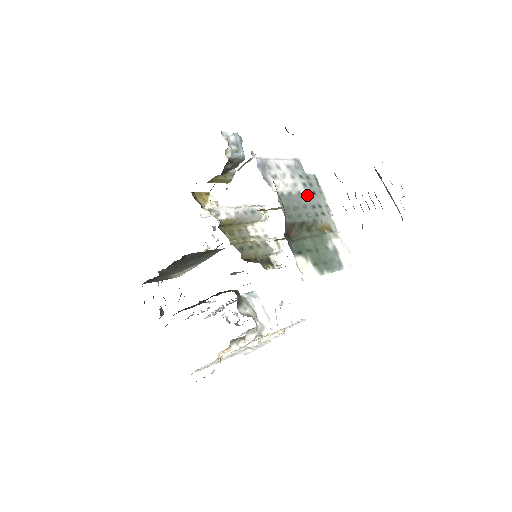
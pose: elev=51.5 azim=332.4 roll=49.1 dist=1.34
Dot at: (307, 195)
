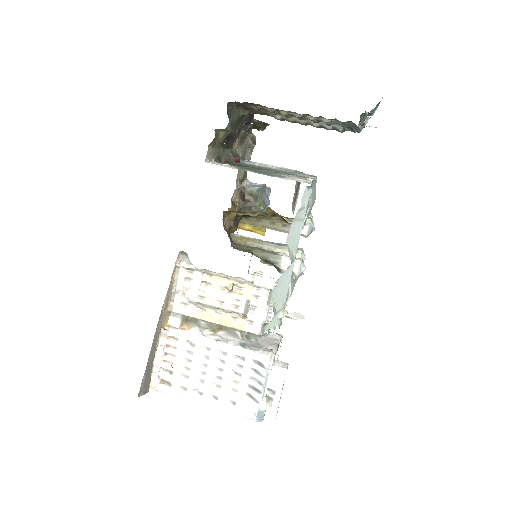
Dot at: (286, 171)
